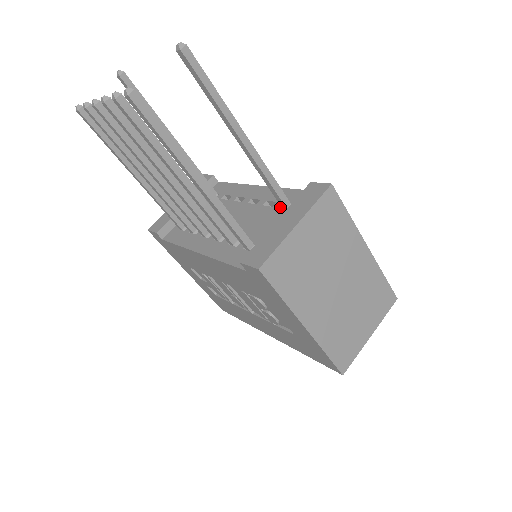
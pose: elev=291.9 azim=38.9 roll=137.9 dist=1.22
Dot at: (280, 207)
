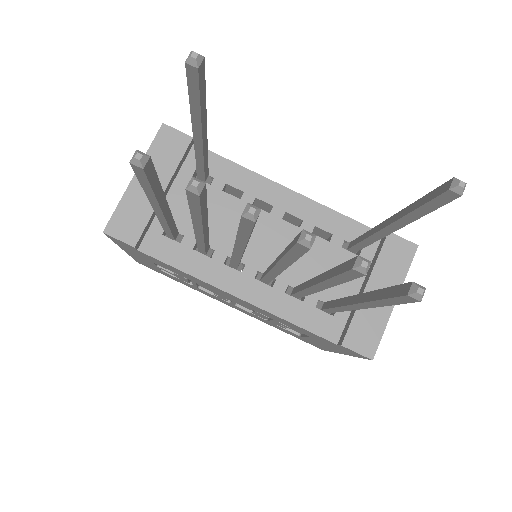
Dot at: (342, 246)
